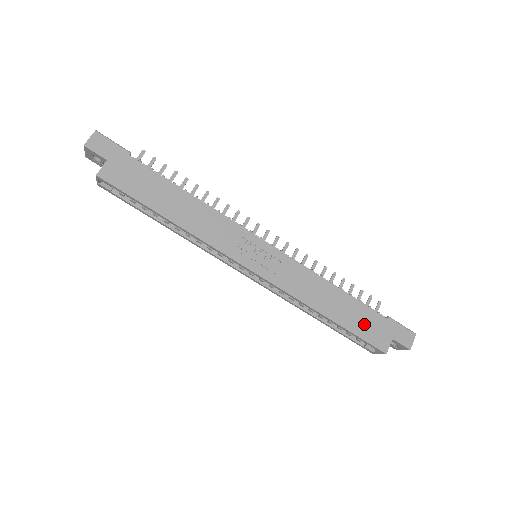
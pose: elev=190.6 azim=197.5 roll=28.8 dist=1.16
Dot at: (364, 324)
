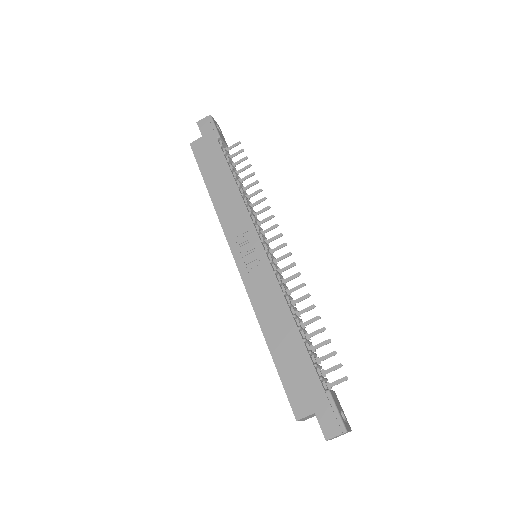
Dot at: (296, 374)
